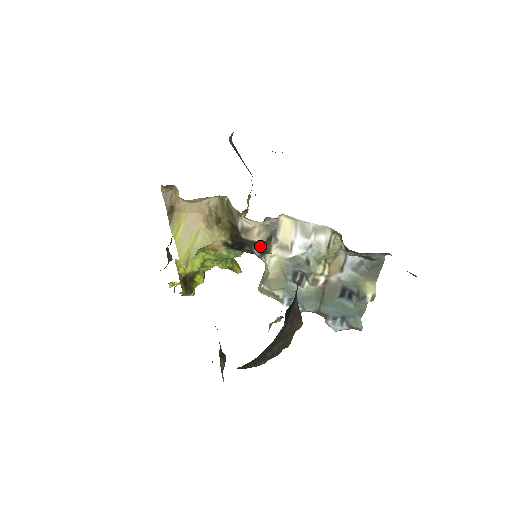
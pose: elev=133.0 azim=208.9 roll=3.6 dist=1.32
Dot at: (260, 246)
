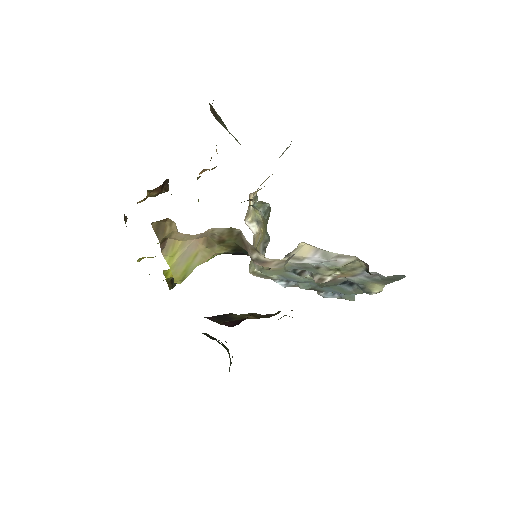
Dot at: occluded
